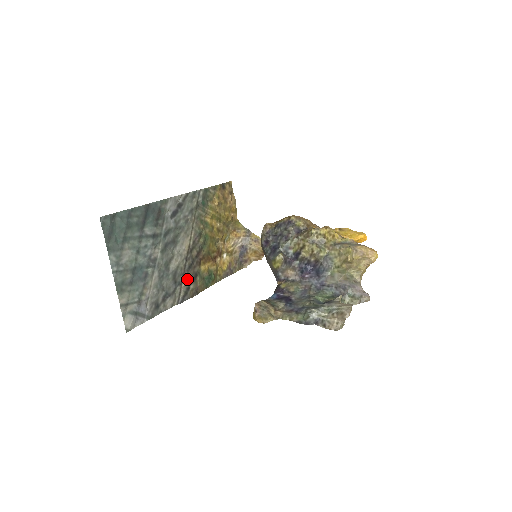
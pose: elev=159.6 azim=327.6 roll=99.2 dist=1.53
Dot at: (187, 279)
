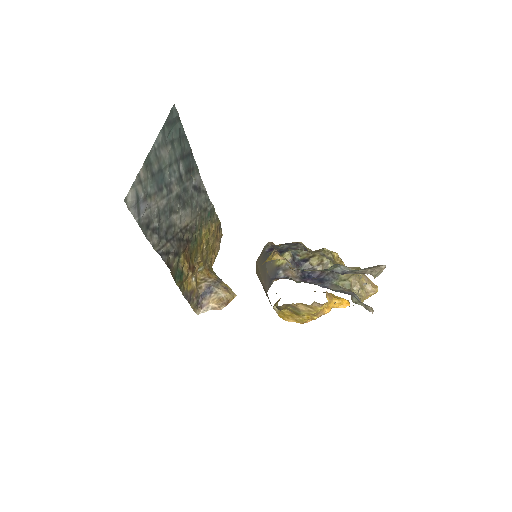
Dot at: (173, 245)
